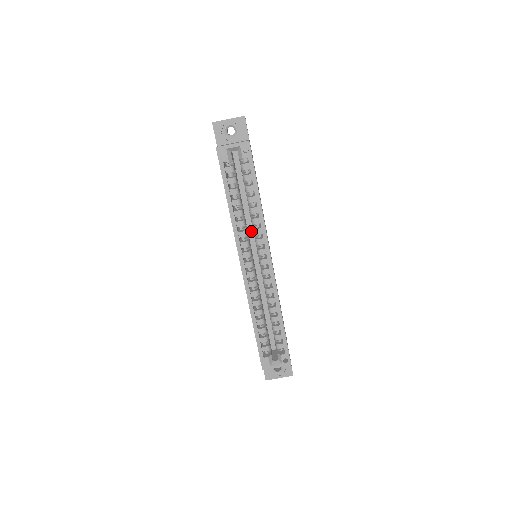
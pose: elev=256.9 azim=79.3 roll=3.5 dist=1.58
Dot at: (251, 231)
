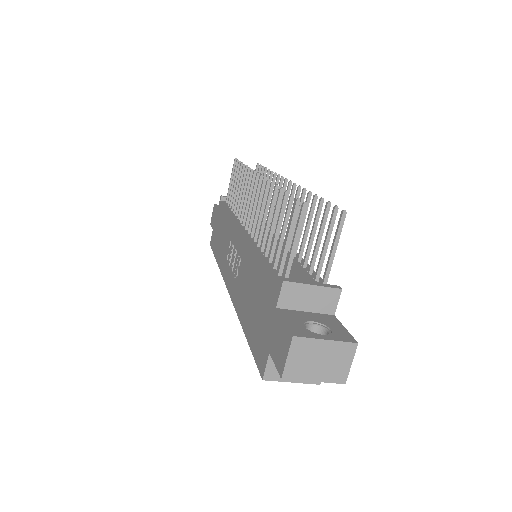
Dot at: occluded
